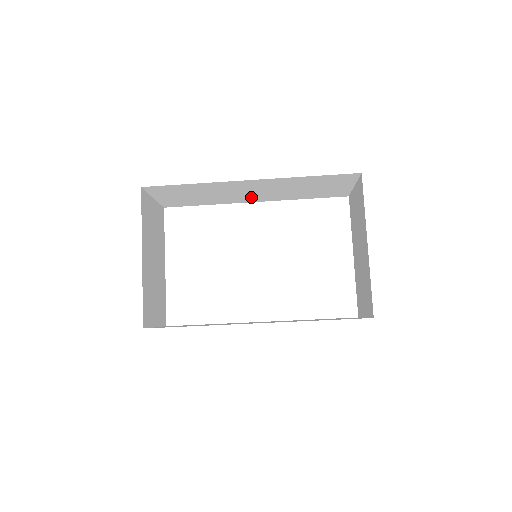
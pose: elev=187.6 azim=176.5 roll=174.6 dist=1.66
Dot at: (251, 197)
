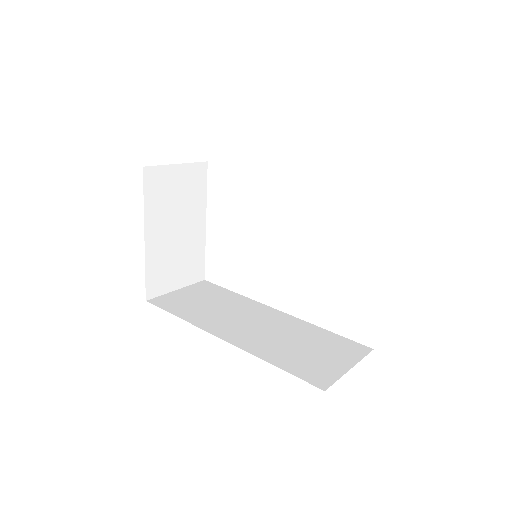
Dot at: occluded
